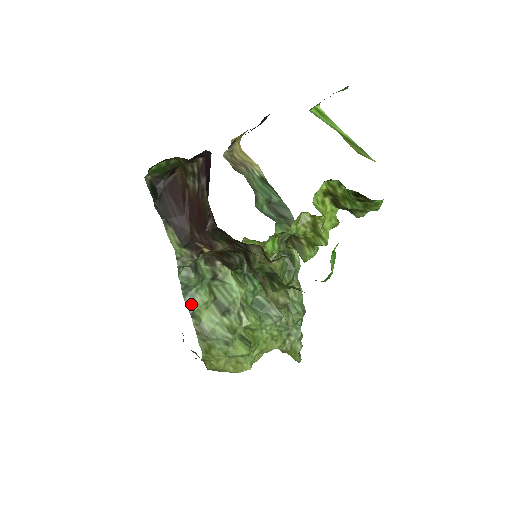
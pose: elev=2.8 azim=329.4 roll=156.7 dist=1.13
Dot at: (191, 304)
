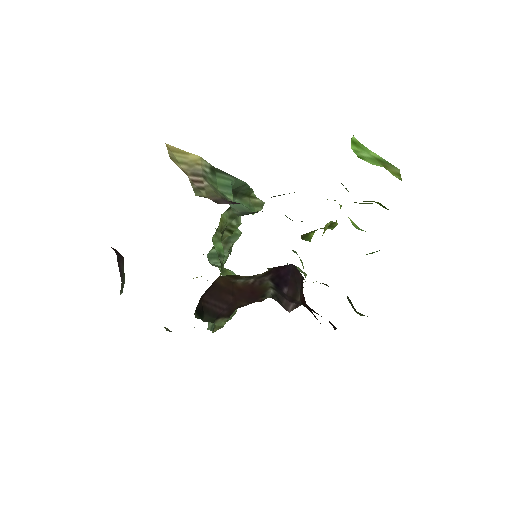
Dot at: (211, 326)
